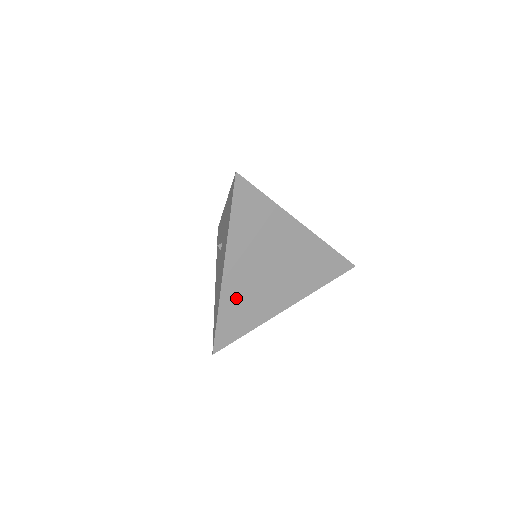
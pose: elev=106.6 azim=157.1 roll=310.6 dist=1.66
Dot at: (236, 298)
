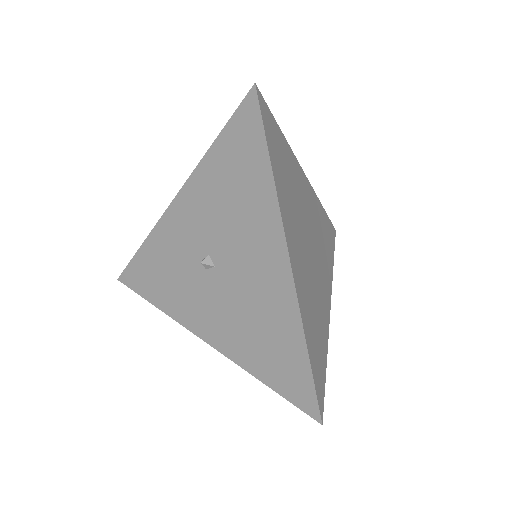
Dot at: (308, 308)
